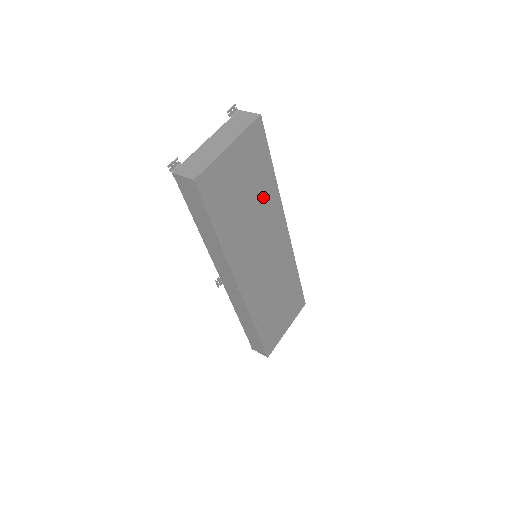
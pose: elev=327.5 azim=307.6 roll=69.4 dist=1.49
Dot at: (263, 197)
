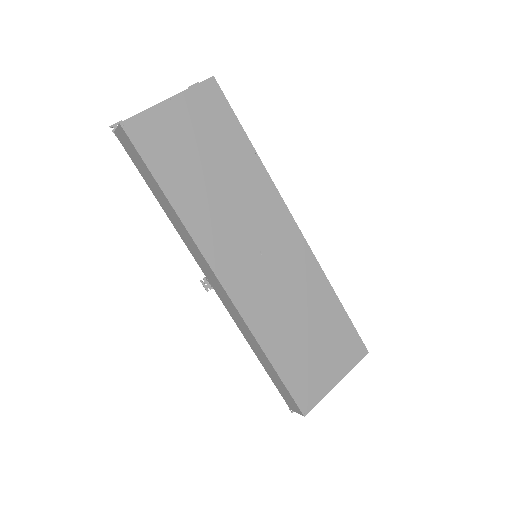
Dot at: (239, 170)
